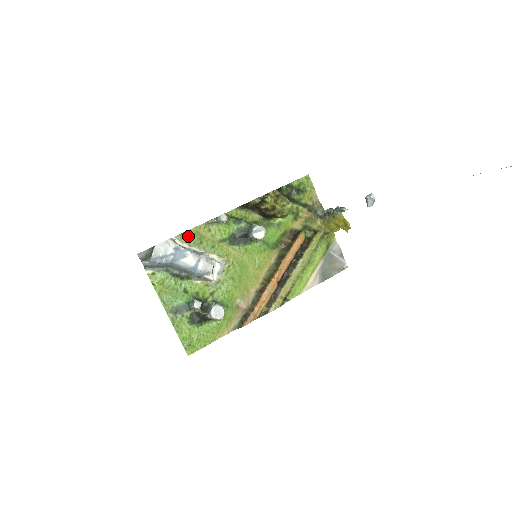
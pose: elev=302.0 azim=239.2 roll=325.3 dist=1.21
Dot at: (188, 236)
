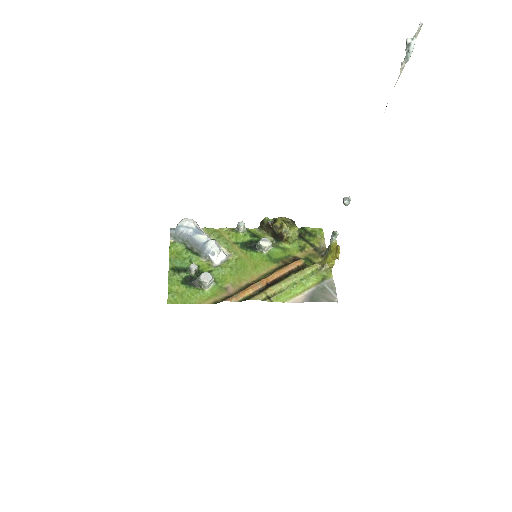
Dot at: (211, 231)
